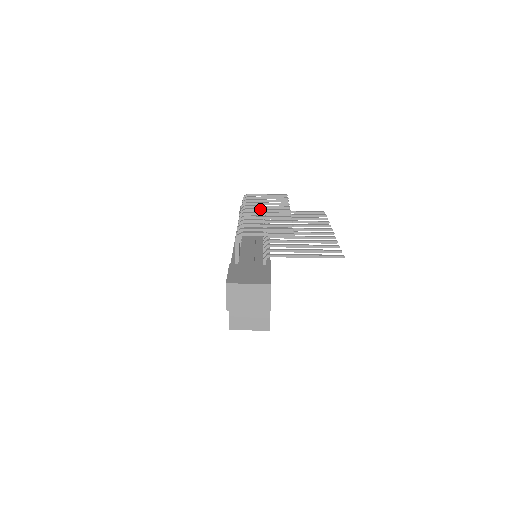
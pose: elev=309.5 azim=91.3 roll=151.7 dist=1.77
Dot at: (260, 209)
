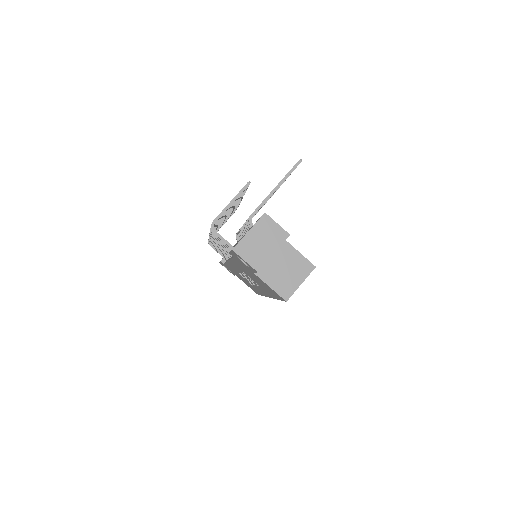
Dot at: occluded
